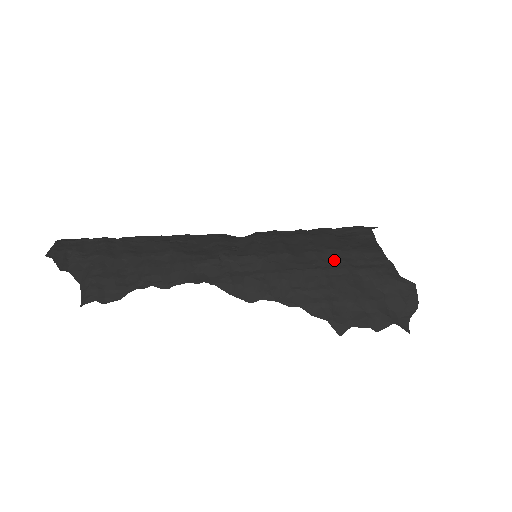
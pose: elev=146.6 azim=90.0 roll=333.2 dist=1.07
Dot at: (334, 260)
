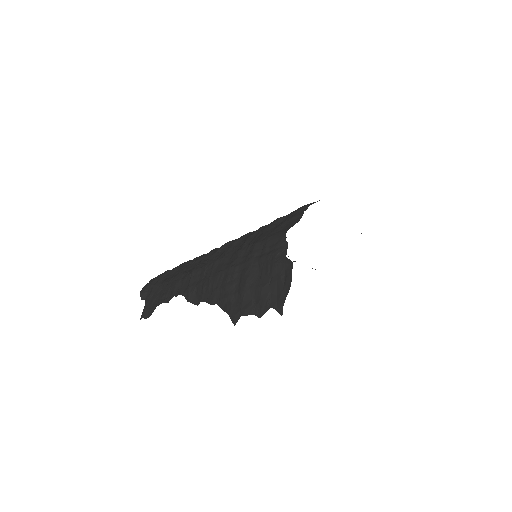
Dot at: (247, 255)
